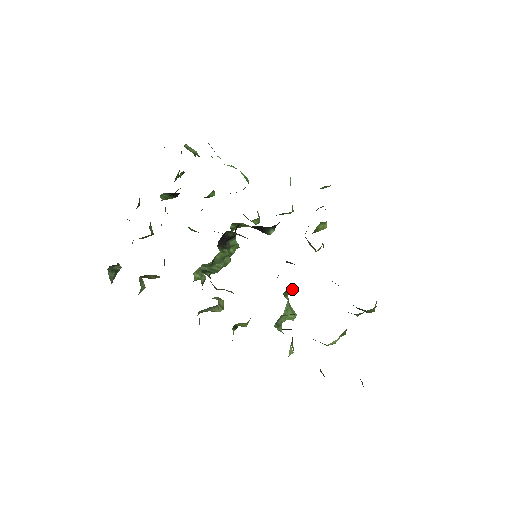
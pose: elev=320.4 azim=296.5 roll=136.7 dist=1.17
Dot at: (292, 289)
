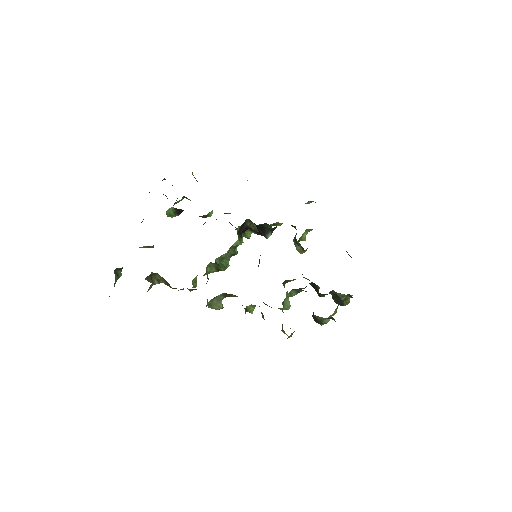
Dot at: (289, 280)
